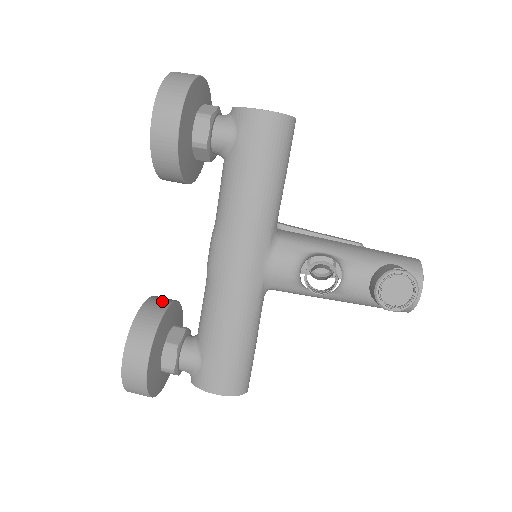
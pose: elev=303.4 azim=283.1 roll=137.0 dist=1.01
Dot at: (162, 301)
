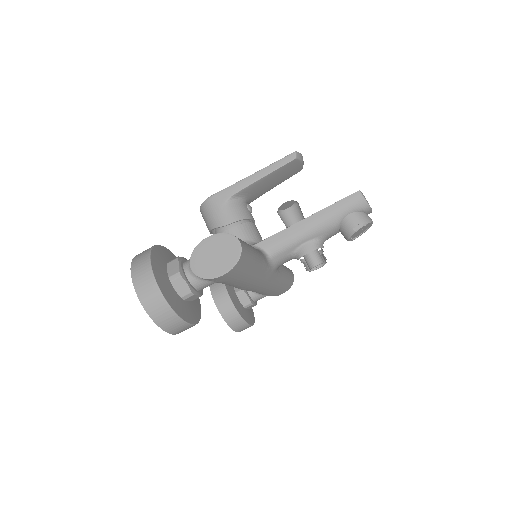
Dot at: (224, 300)
